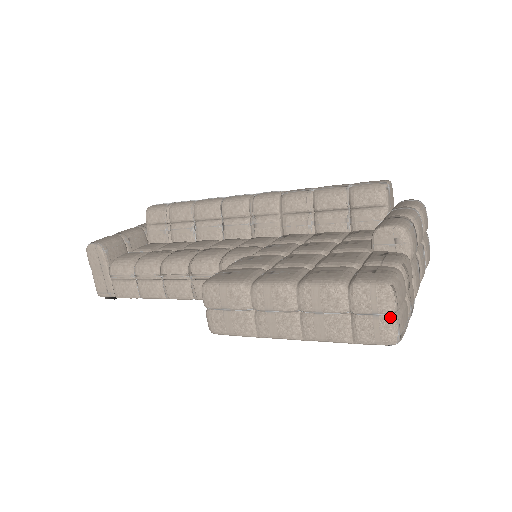
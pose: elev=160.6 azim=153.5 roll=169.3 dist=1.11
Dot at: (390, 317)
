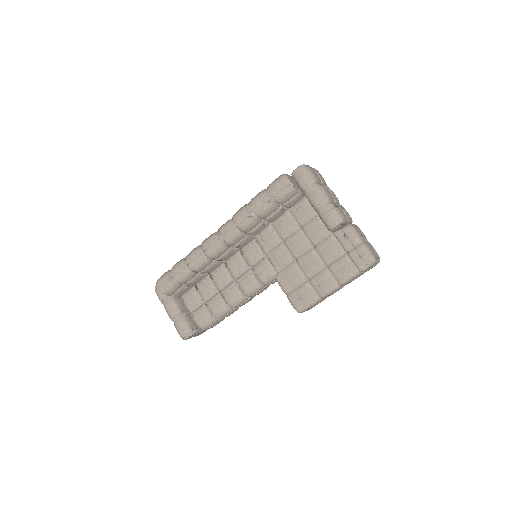
Dot at: (377, 262)
